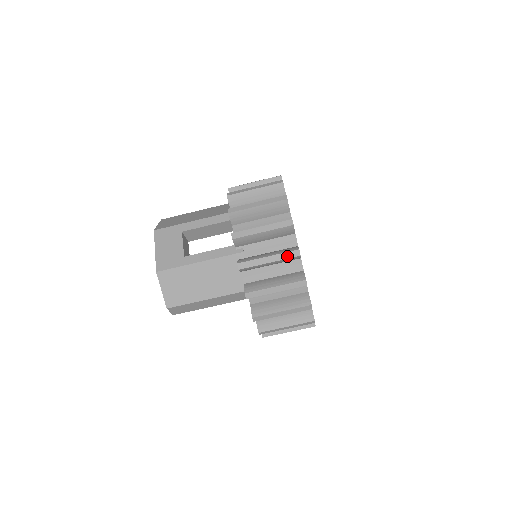
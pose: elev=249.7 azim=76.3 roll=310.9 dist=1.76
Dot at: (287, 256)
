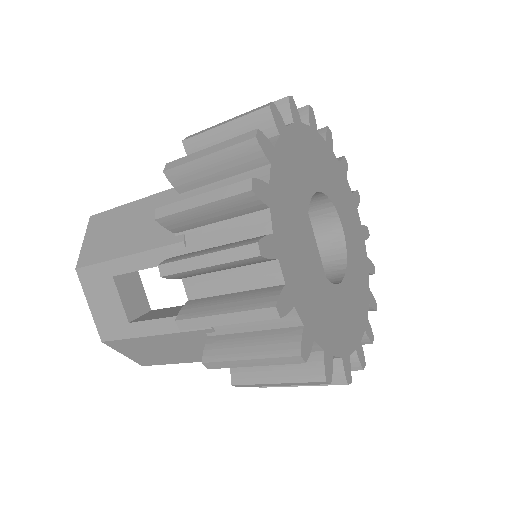
Dot at: (281, 362)
